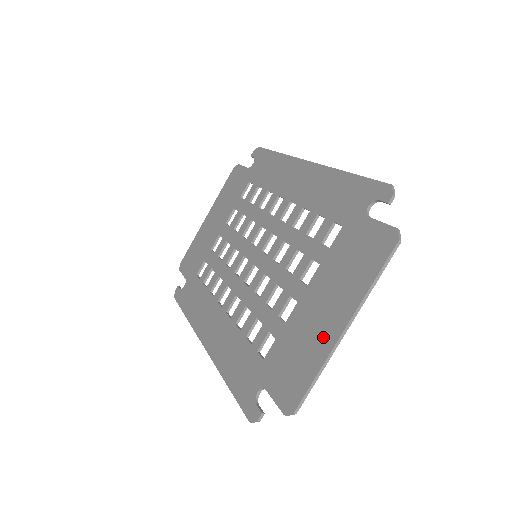
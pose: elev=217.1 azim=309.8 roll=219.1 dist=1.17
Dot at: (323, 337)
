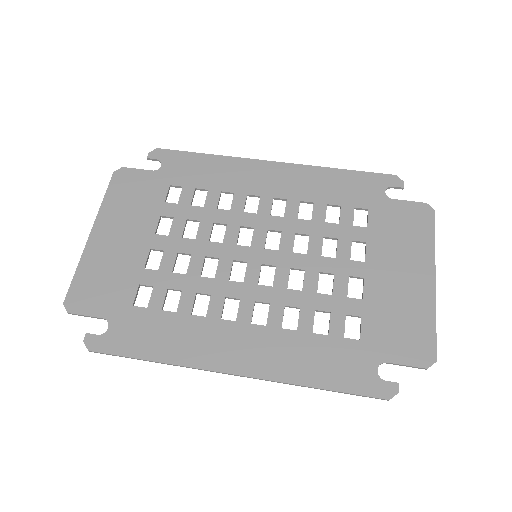
Dot at: (419, 293)
